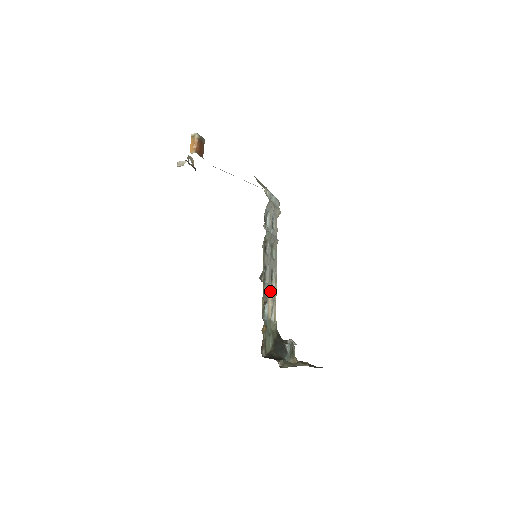
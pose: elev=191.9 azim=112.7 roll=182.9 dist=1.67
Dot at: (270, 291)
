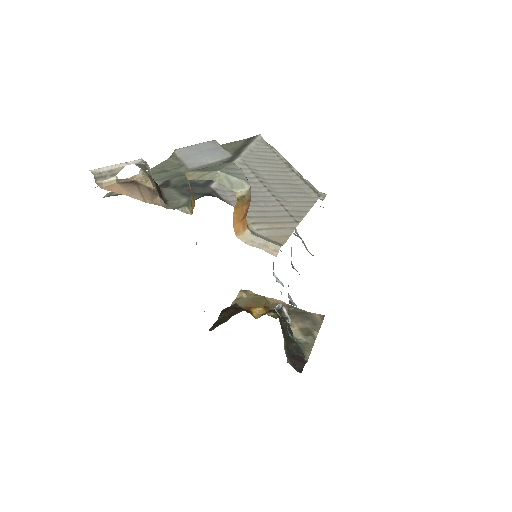
Dot at: occluded
